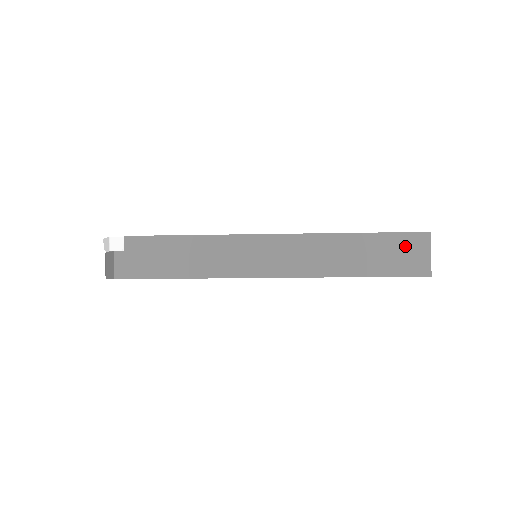
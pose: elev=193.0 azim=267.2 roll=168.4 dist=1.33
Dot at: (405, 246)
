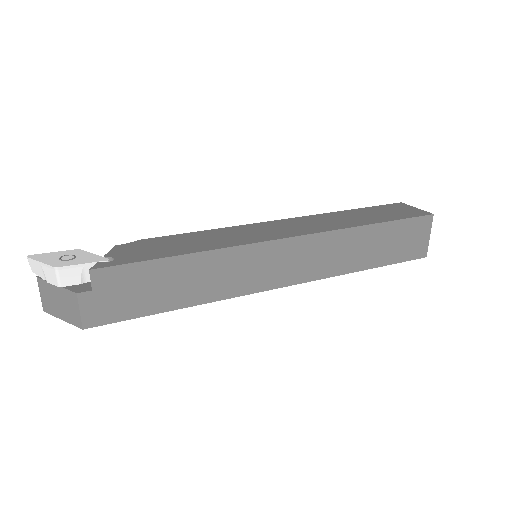
Dot at: (411, 231)
